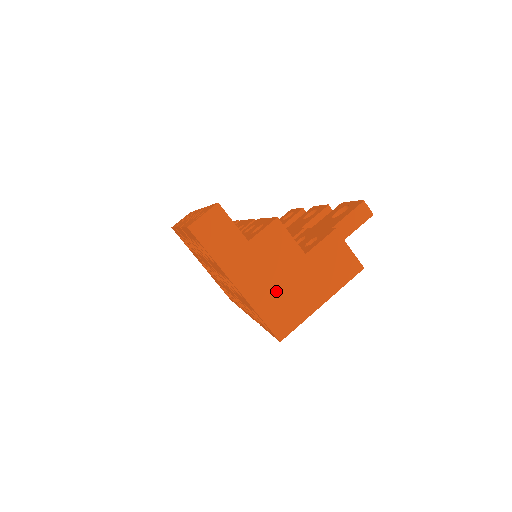
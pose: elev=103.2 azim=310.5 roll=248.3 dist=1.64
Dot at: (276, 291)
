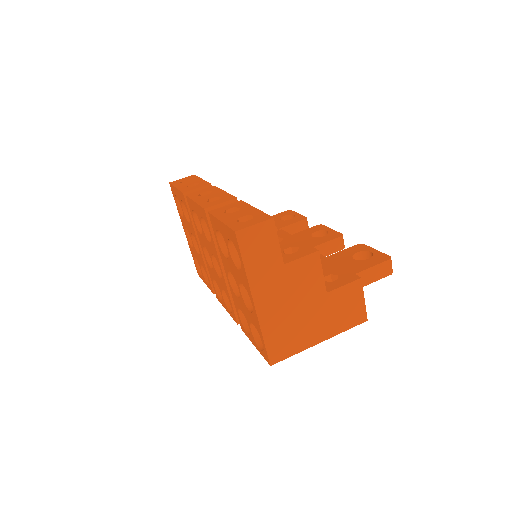
Dot at: (287, 319)
